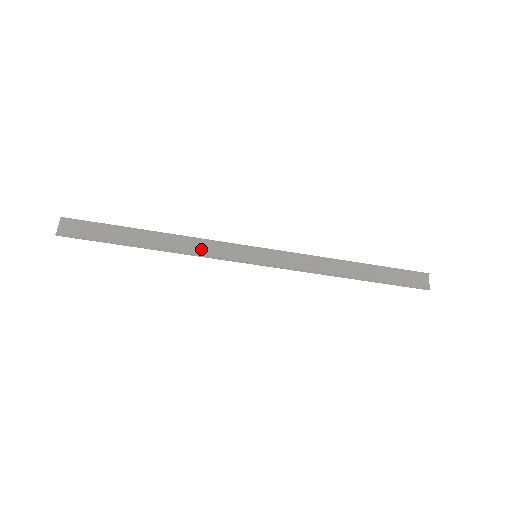
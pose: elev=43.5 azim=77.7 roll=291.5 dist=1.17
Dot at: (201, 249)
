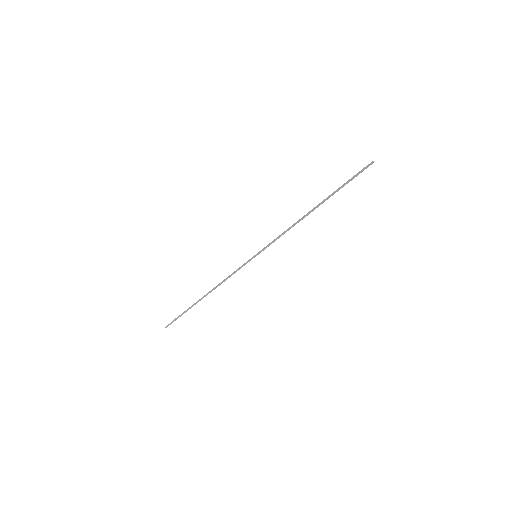
Dot at: occluded
